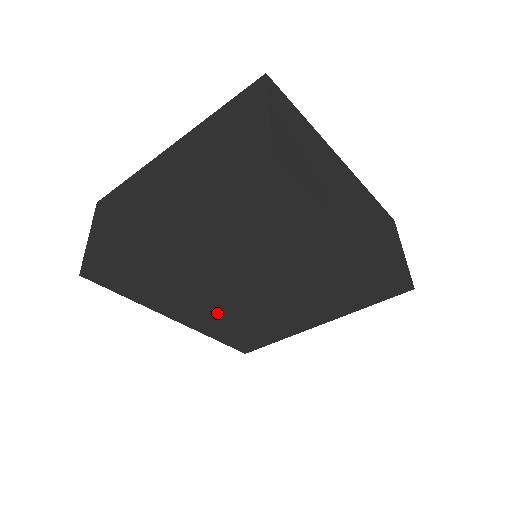
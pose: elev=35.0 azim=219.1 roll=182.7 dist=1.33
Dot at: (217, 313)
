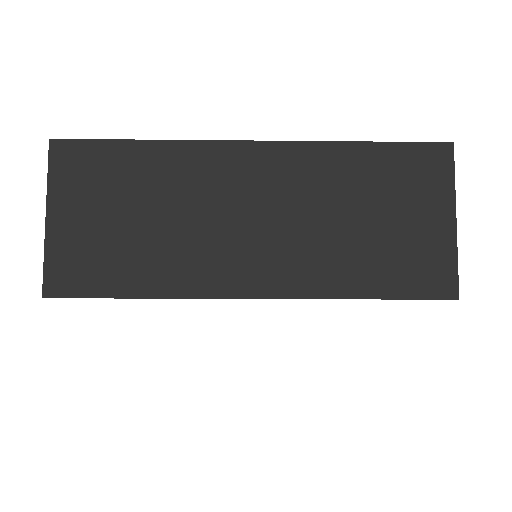
Dot at: occluded
